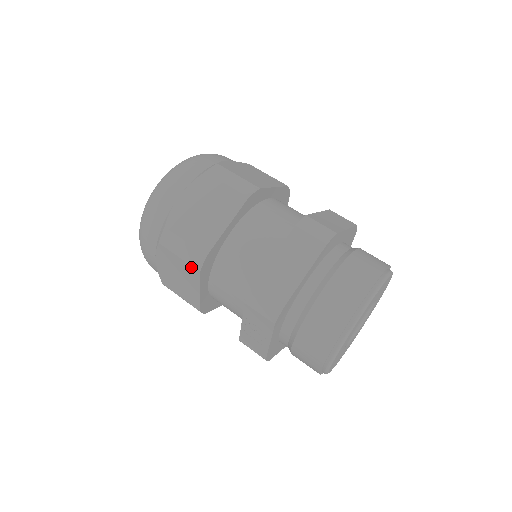
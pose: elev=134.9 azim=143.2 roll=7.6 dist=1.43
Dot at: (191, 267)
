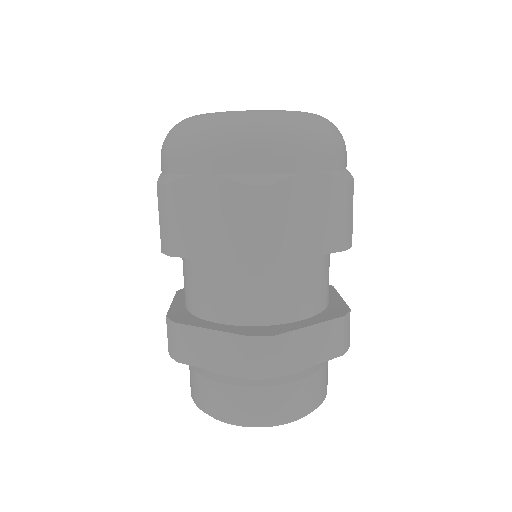
Dot at: (161, 238)
